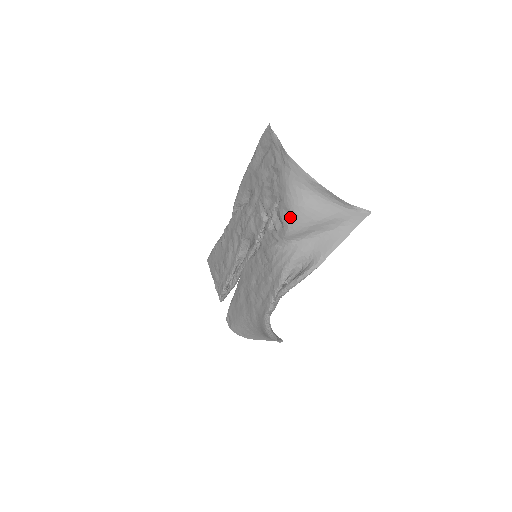
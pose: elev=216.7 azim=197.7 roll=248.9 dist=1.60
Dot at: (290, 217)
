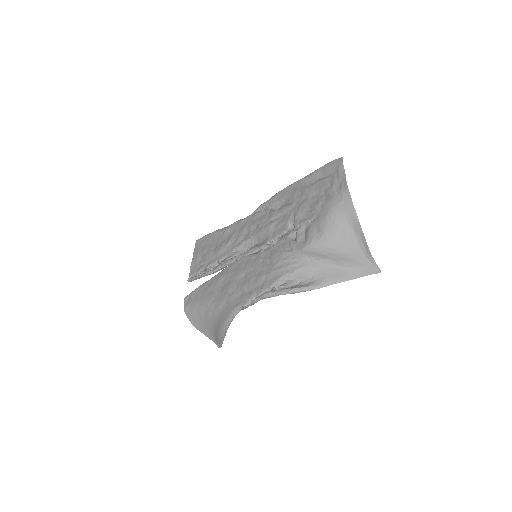
Dot at: (318, 236)
